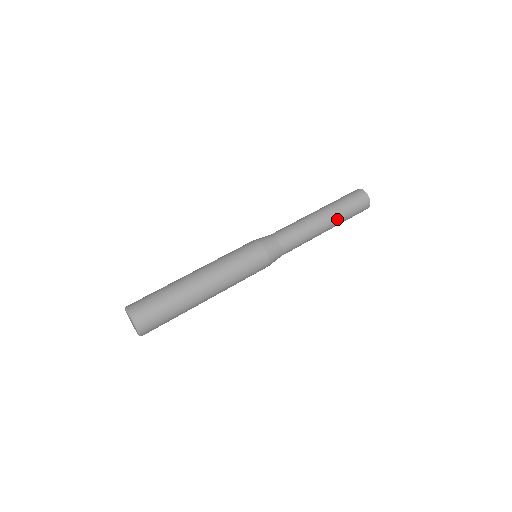
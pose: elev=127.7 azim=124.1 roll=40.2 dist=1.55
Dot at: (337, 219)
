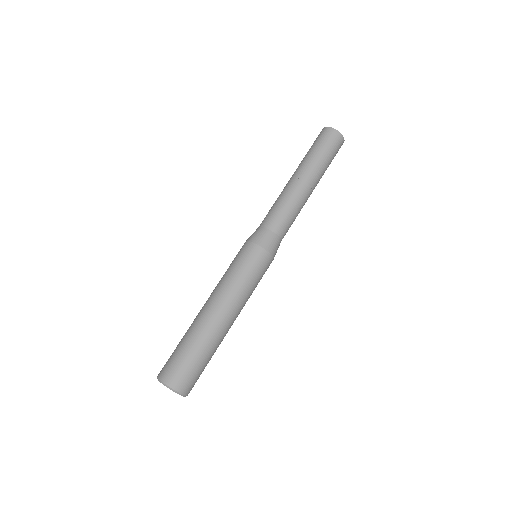
Dot at: (320, 177)
